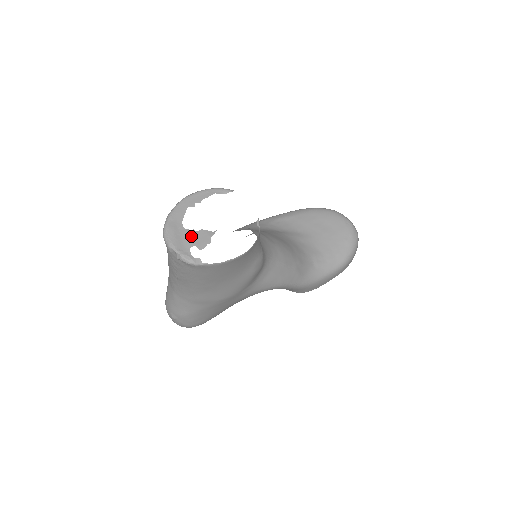
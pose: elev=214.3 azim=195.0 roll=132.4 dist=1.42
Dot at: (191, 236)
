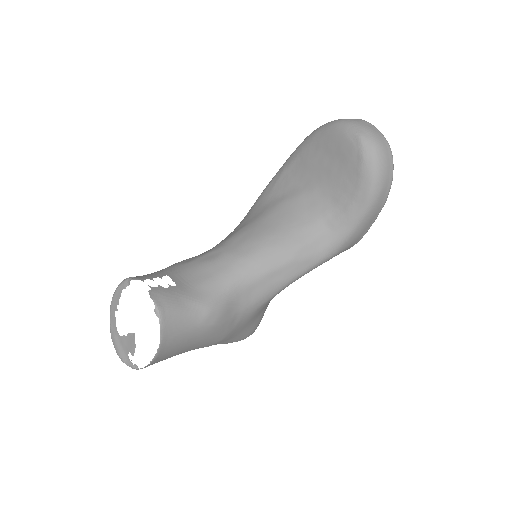
Dot at: (125, 342)
